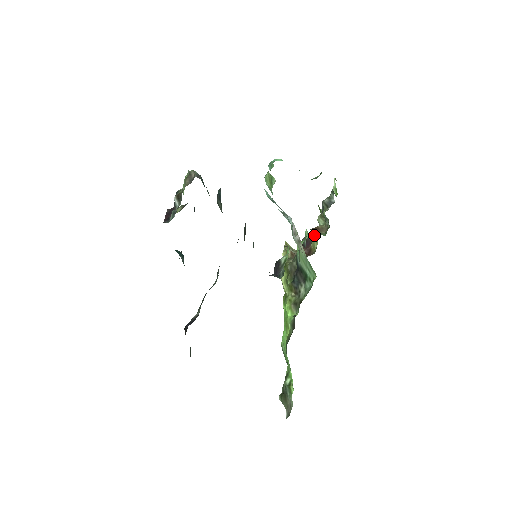
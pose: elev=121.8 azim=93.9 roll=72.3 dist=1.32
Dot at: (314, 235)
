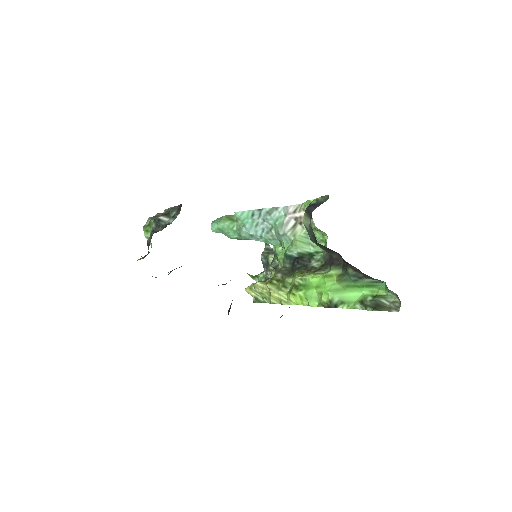
Dot at: (272, 271)
